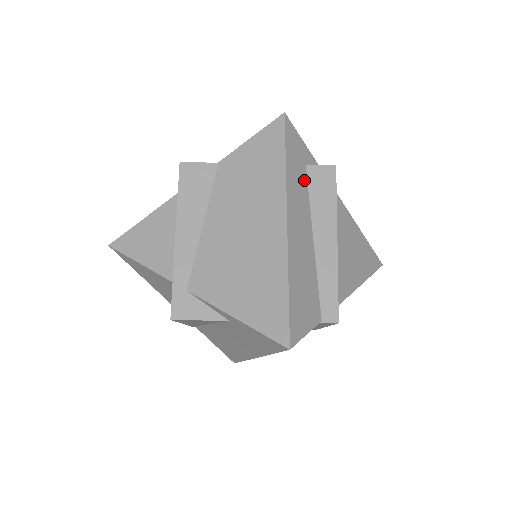
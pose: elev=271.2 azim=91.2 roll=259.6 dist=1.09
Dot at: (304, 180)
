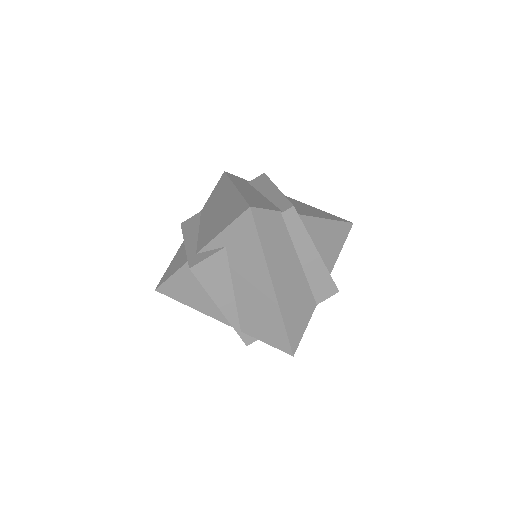
Dot at: (248, 185)
